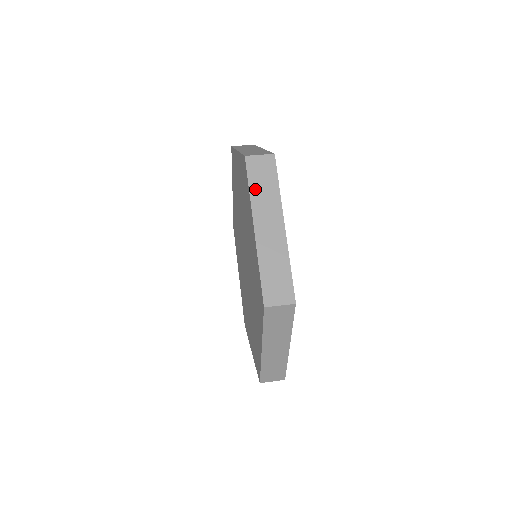
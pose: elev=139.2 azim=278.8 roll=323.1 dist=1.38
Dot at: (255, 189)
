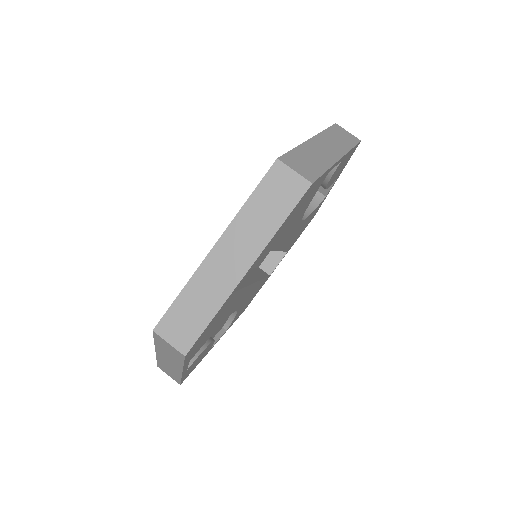
Dot at: (254, 205)
